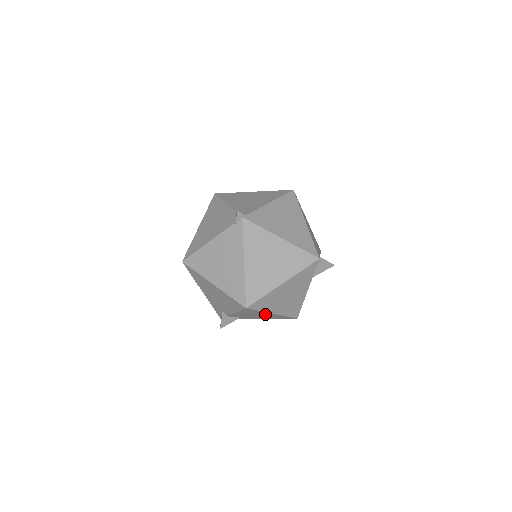
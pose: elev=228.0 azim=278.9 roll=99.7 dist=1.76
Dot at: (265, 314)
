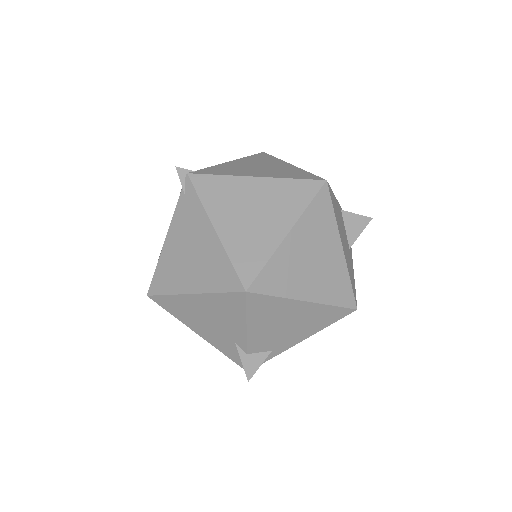
Dot at: (296, 312)
